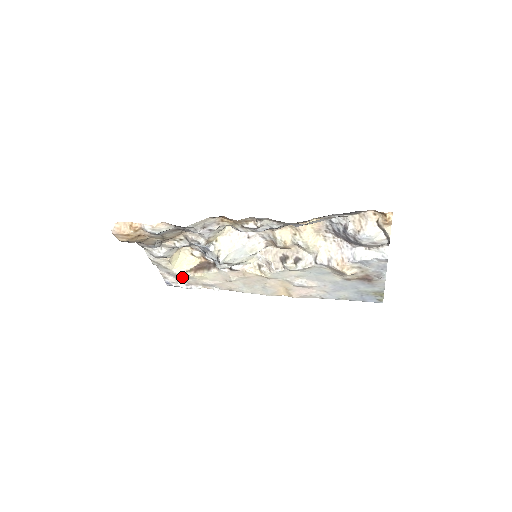
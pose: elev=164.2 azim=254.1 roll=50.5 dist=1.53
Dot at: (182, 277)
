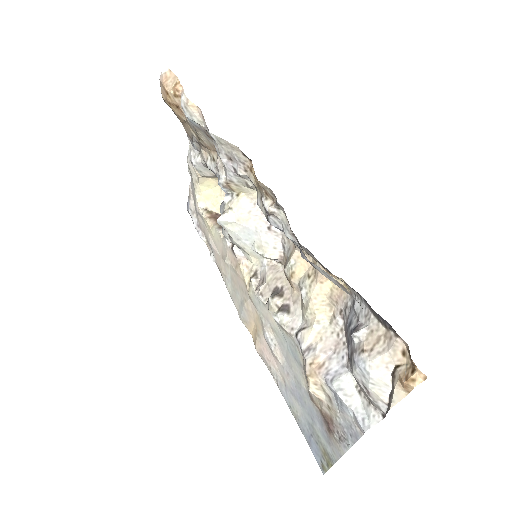
Dot at: (197, 210)
